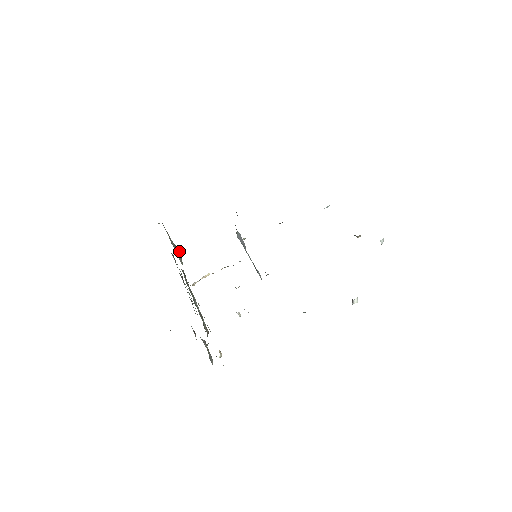
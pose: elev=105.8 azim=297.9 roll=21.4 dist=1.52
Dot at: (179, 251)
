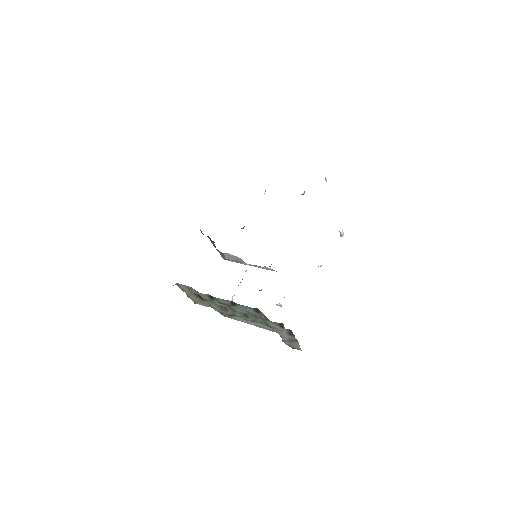
Dot at: occluded
